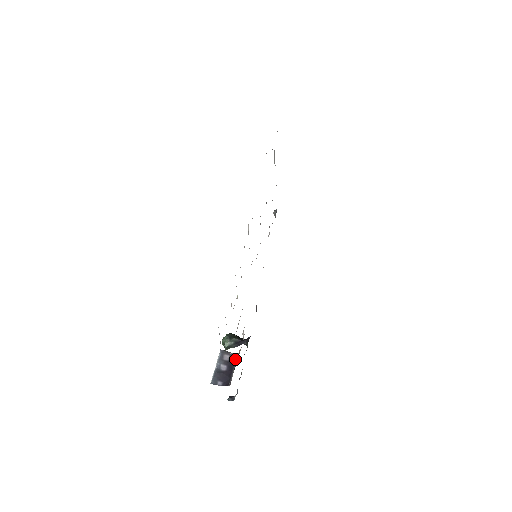
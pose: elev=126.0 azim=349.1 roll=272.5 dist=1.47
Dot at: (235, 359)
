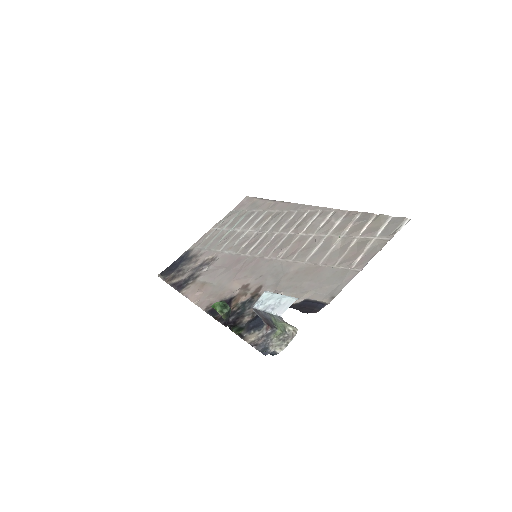
Dot at: occluded
